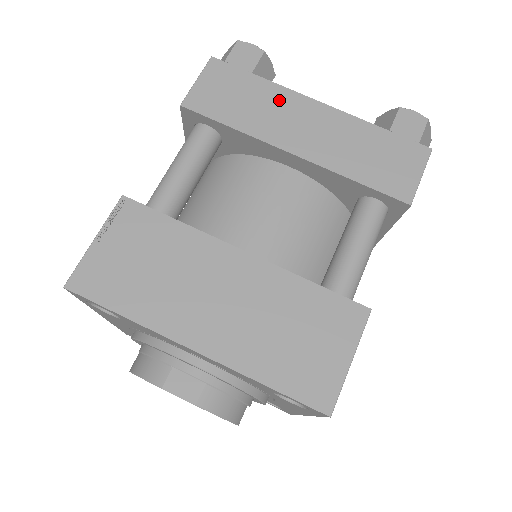
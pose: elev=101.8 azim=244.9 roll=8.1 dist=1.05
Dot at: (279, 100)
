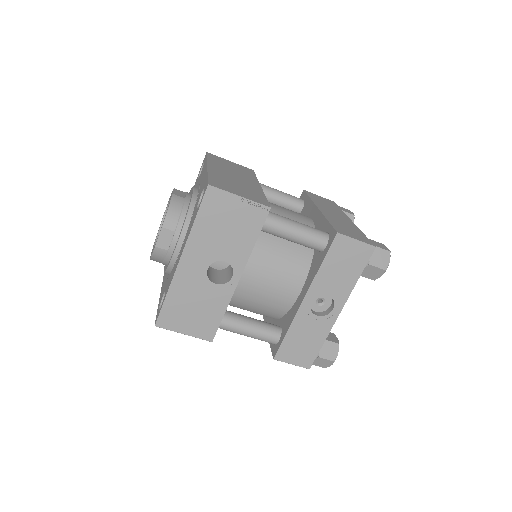
Dot at: (338, 211)
